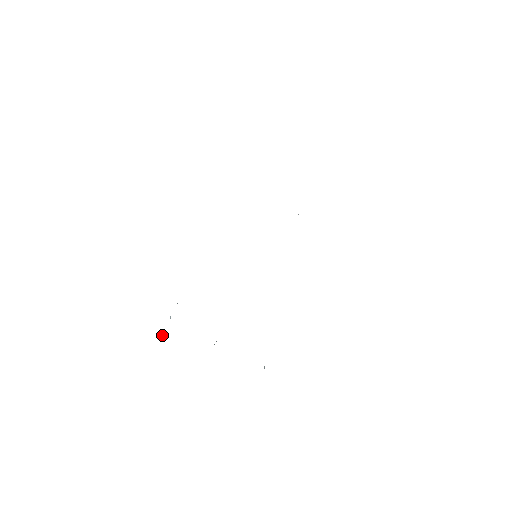
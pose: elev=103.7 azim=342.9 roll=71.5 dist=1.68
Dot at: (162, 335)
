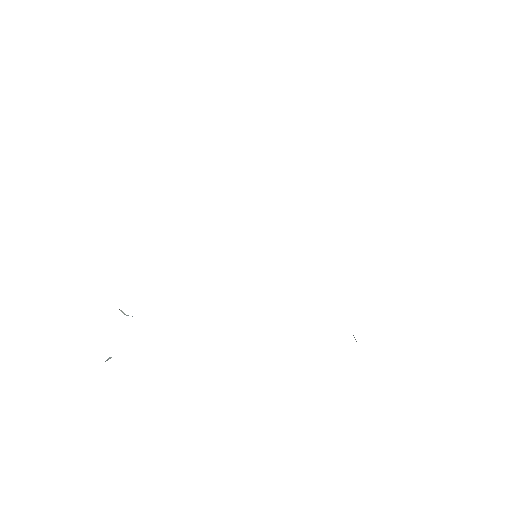
Dot at: (108, 359)
